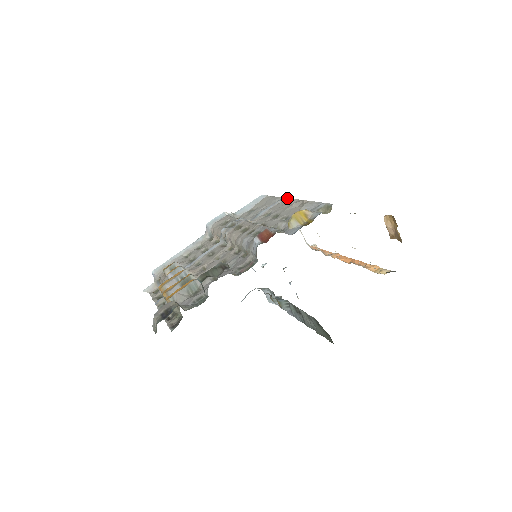
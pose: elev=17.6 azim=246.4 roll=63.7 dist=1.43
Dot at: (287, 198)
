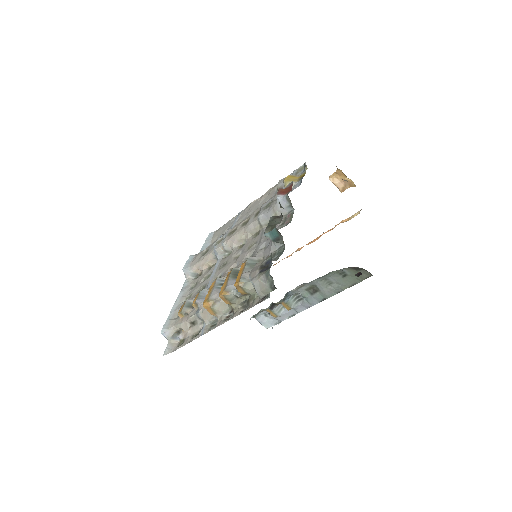
Dot at: (245, 208)
